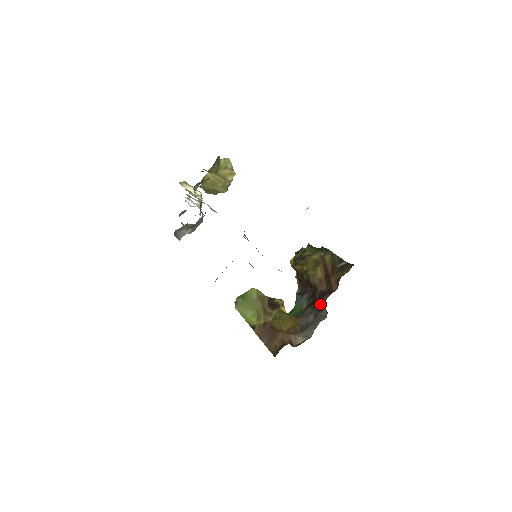
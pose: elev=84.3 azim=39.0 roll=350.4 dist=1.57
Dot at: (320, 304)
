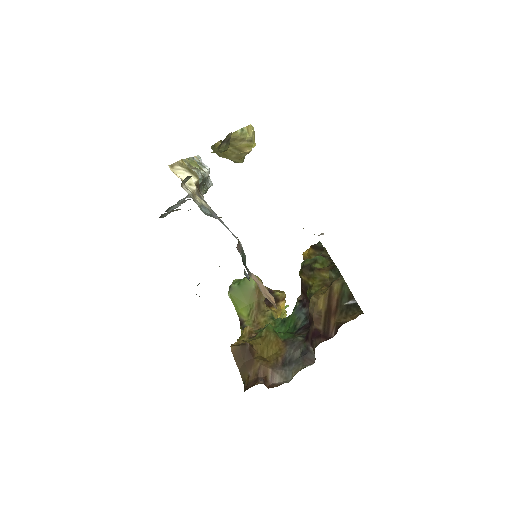
Dot at: (311, 344)
